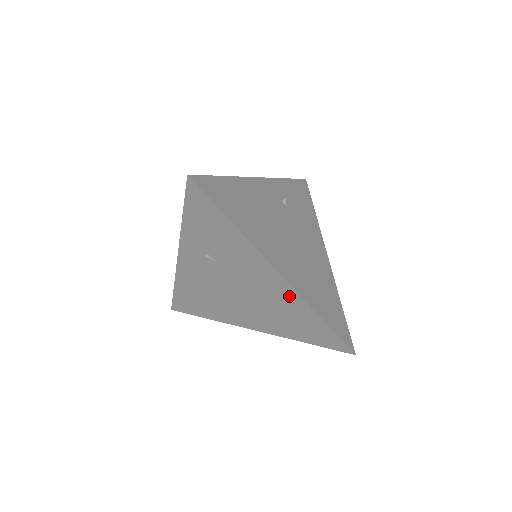
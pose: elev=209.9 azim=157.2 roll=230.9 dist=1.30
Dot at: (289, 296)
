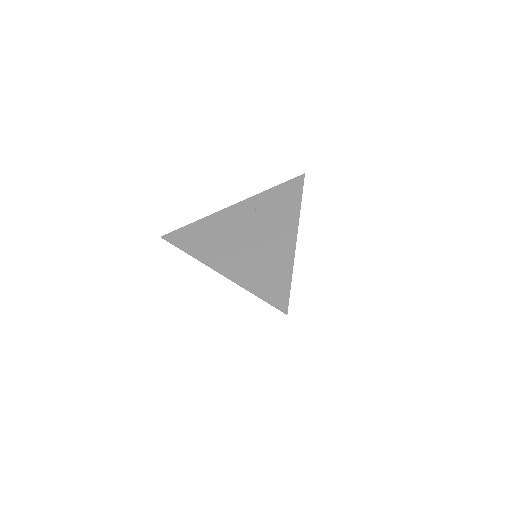
Dot at: occluded
